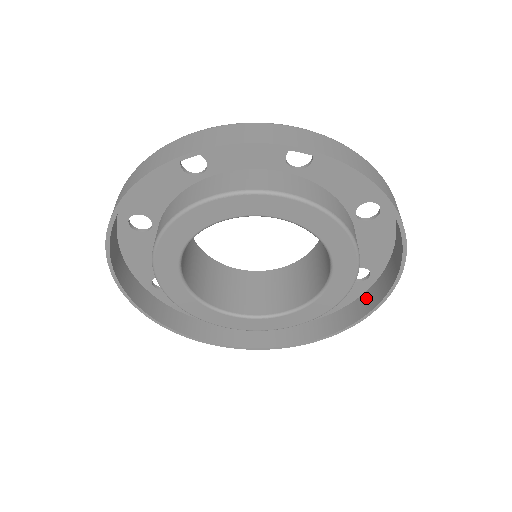
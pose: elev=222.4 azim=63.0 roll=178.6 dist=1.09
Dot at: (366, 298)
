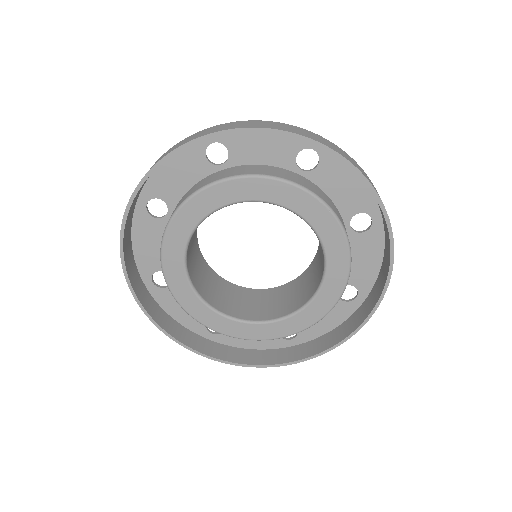
Dot at: (386, 241)
